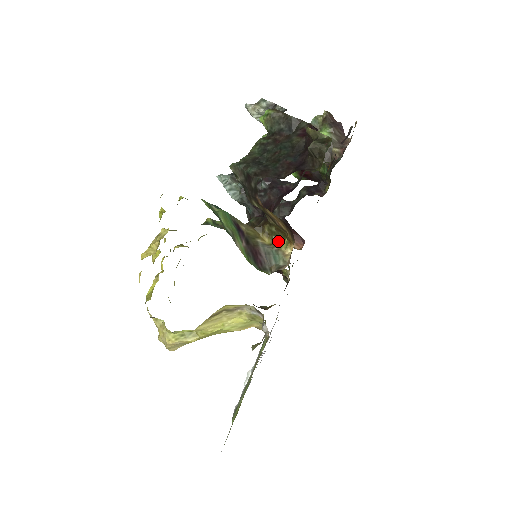
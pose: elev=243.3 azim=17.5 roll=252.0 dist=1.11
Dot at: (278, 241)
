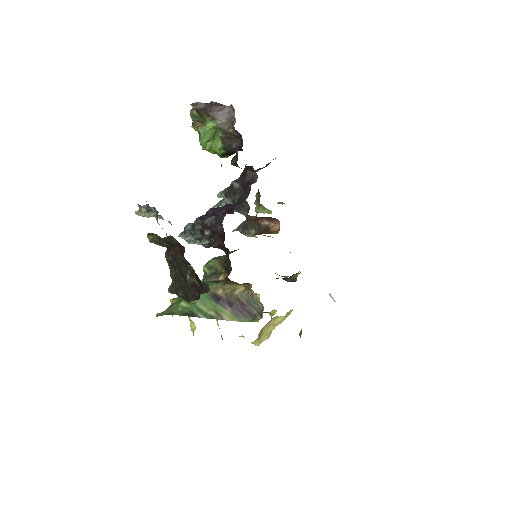
Dot at: (247, 285)
